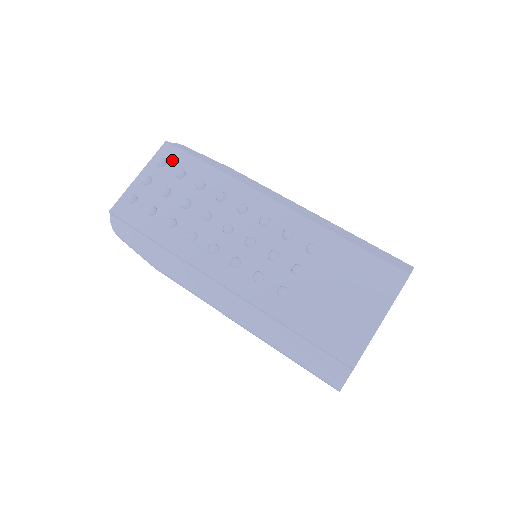
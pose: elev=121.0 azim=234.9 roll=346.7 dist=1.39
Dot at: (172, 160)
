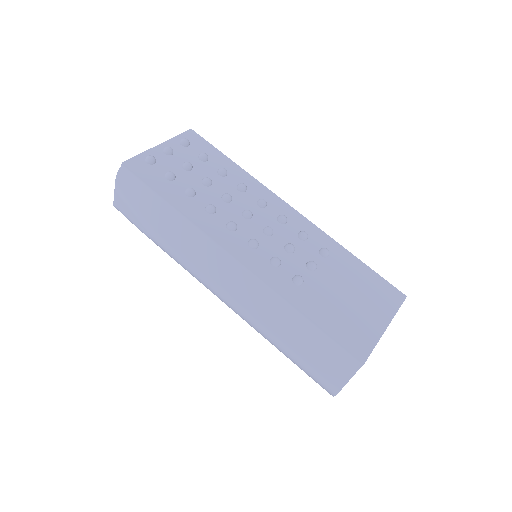
Dot at: (196, 145)
